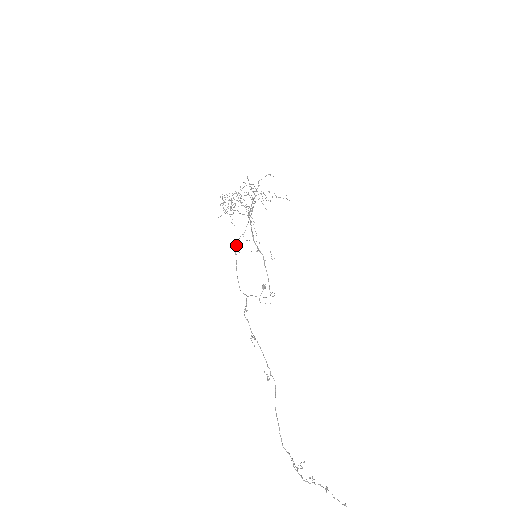
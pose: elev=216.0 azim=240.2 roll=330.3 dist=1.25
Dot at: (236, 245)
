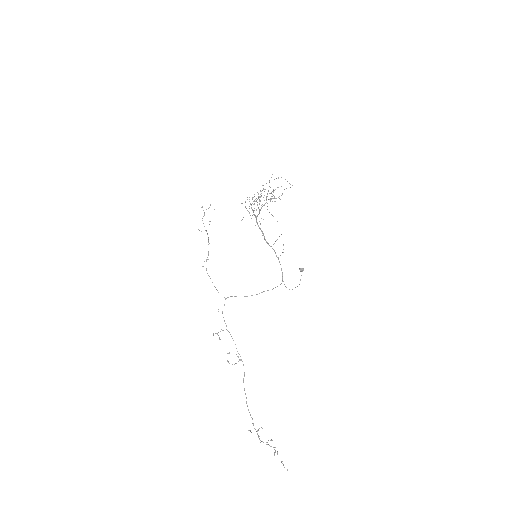
Dot at: occluded
